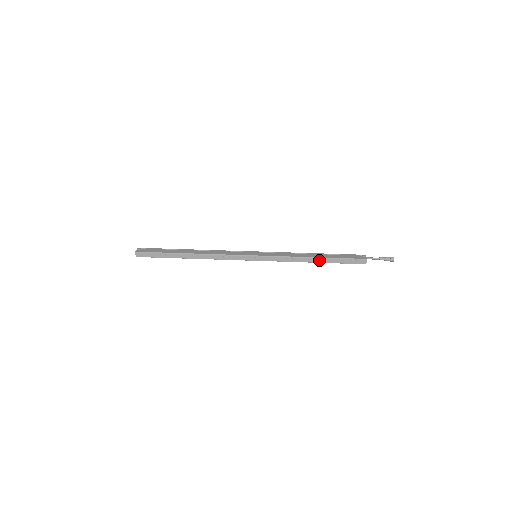
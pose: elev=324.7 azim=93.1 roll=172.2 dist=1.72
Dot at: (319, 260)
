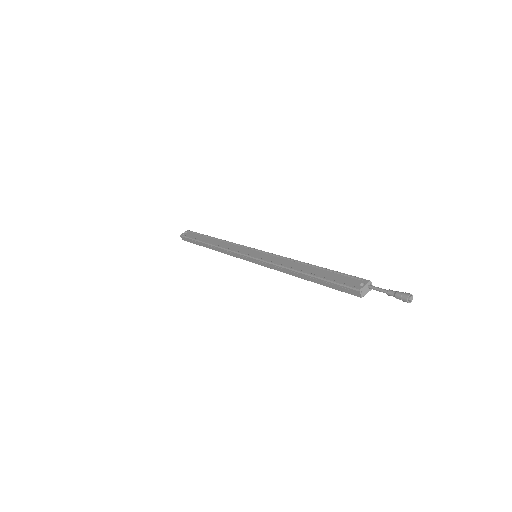
Dot at: (306, 277)
